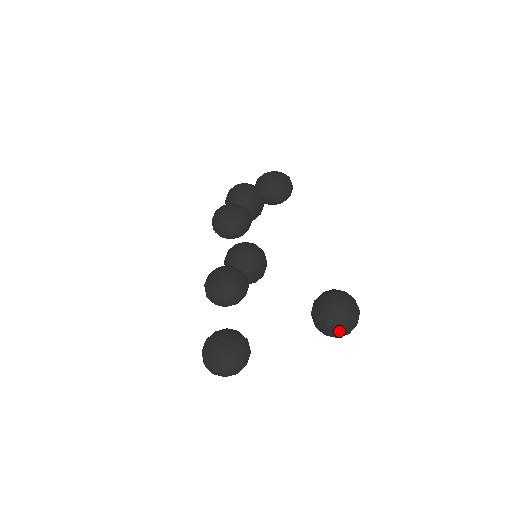
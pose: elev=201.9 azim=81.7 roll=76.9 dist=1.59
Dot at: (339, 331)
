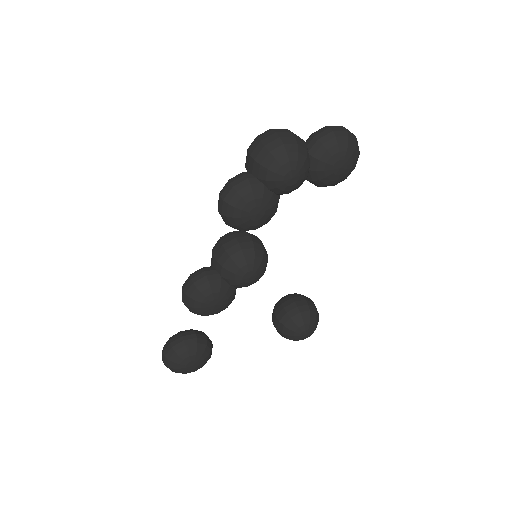
Dot at: occluded
